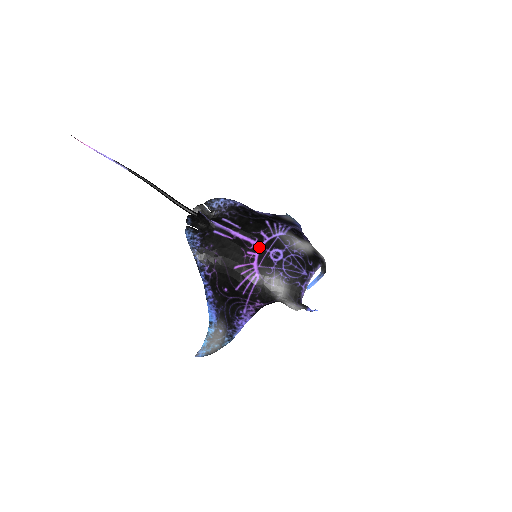
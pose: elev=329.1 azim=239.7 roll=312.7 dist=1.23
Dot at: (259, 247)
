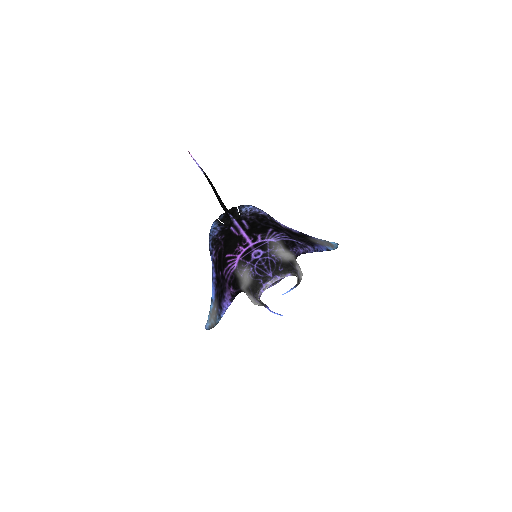
Dot at: (249, 245)
